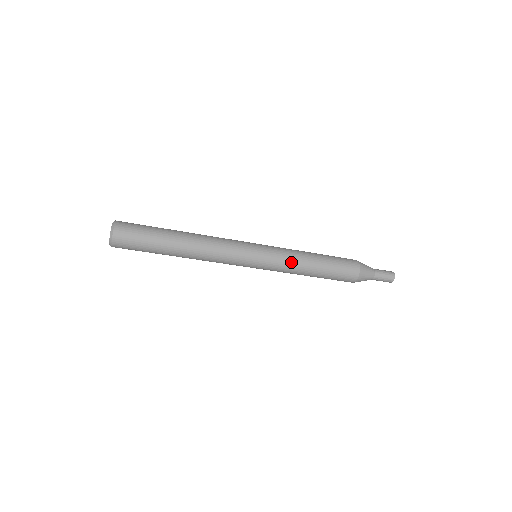
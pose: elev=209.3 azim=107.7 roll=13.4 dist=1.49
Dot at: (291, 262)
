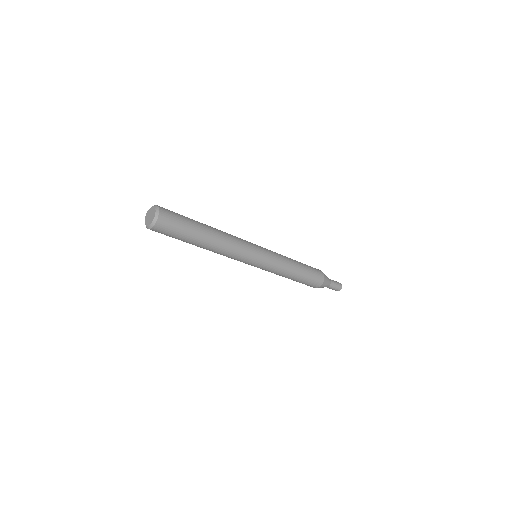
Dot at: (277, 273)
